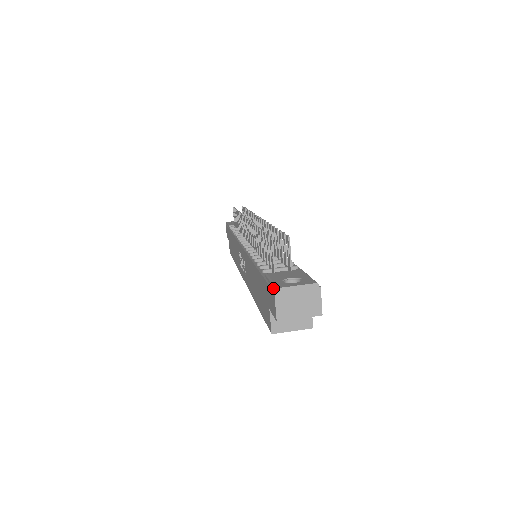
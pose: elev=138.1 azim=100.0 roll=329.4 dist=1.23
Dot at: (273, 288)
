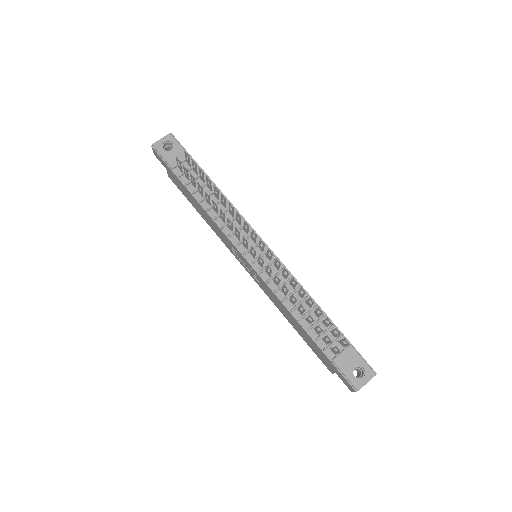
Dot at: (351, 384)
